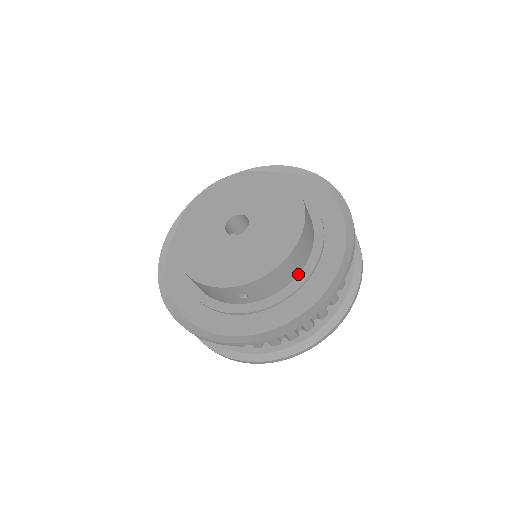
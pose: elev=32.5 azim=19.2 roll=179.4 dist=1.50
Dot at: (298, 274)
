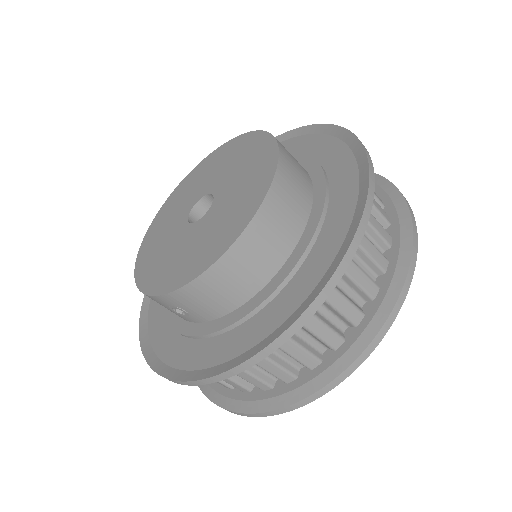
Dot at: (258, 291)
